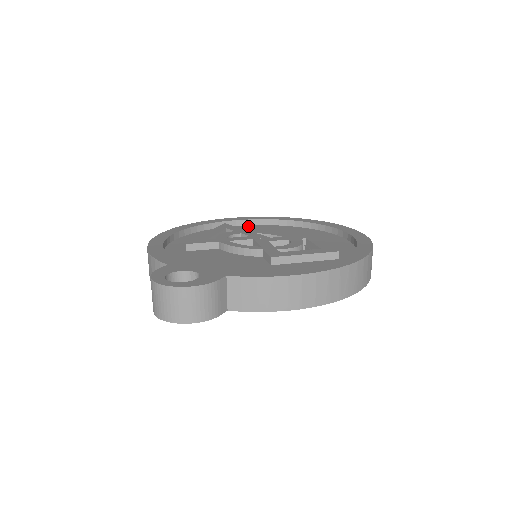
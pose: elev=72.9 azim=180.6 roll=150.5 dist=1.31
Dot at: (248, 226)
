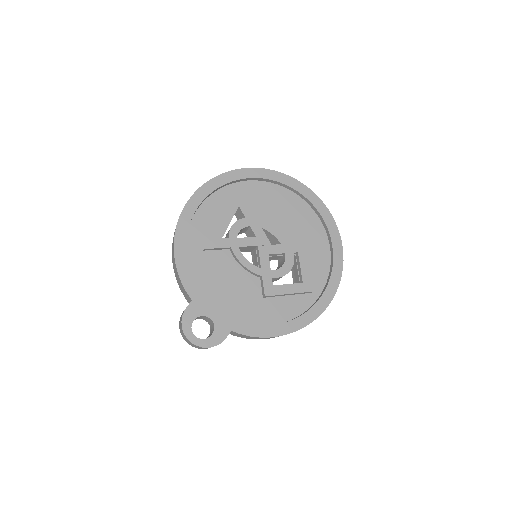
Dot at: (258, 184)
